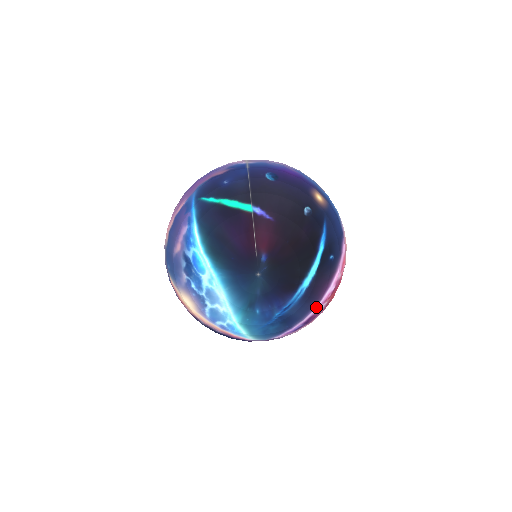
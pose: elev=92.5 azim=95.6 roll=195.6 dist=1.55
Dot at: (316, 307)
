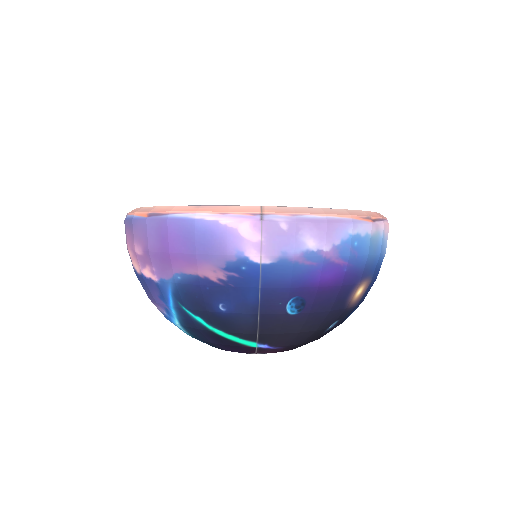
Dot at: occluded
